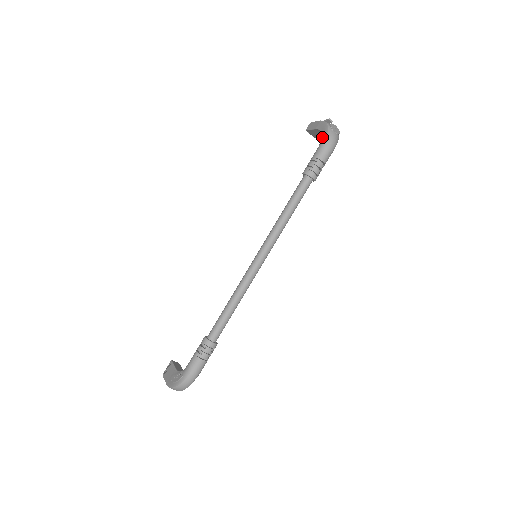
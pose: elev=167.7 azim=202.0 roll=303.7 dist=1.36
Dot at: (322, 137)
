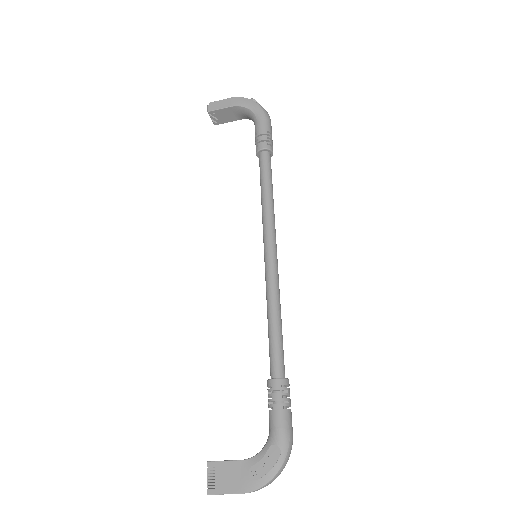
Dot at: (256, 111)
